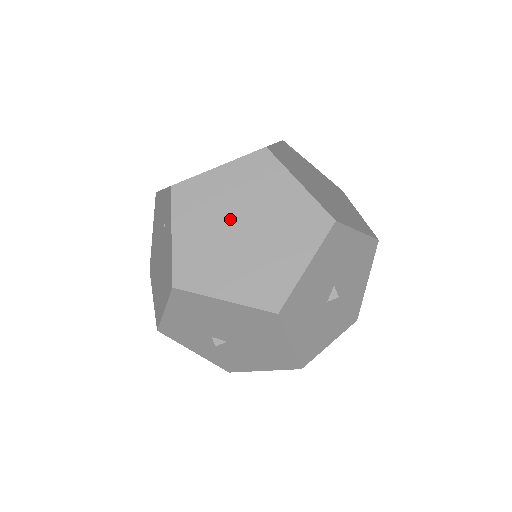
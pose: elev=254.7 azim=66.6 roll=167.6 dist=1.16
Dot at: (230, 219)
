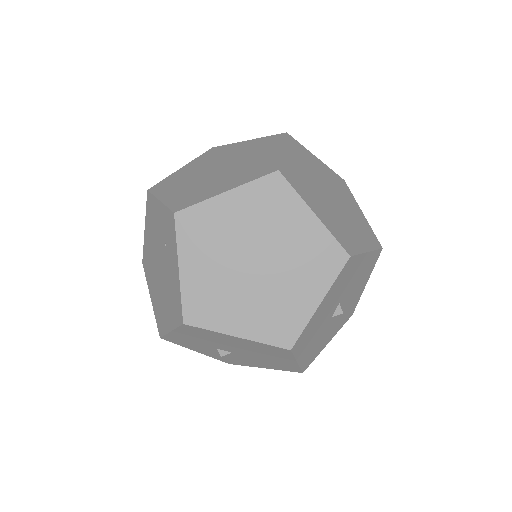
Dot at: (241, 252)
